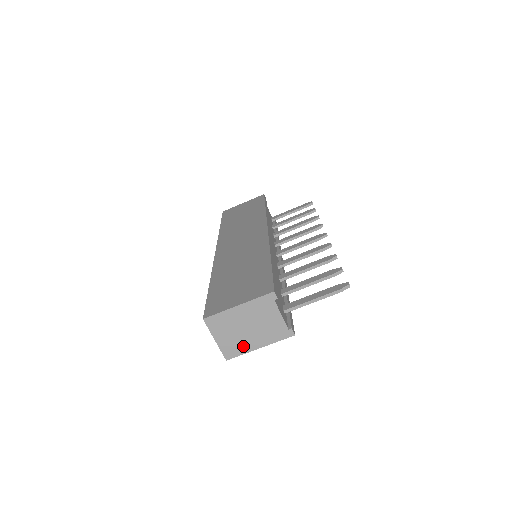
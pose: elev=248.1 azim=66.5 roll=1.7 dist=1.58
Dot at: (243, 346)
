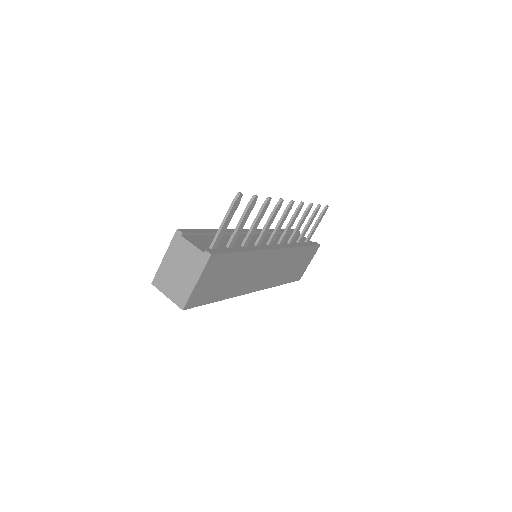
Dot at: (185, 289)
